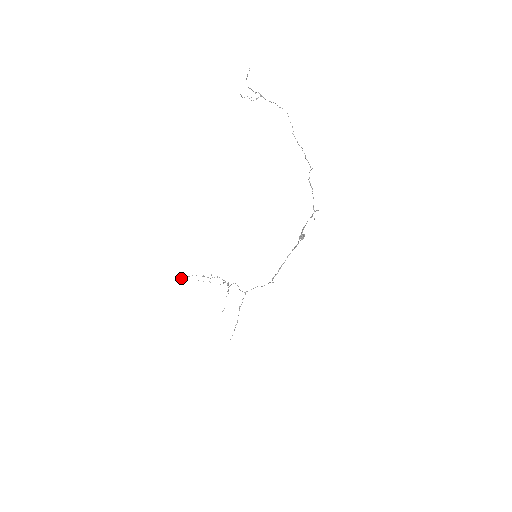
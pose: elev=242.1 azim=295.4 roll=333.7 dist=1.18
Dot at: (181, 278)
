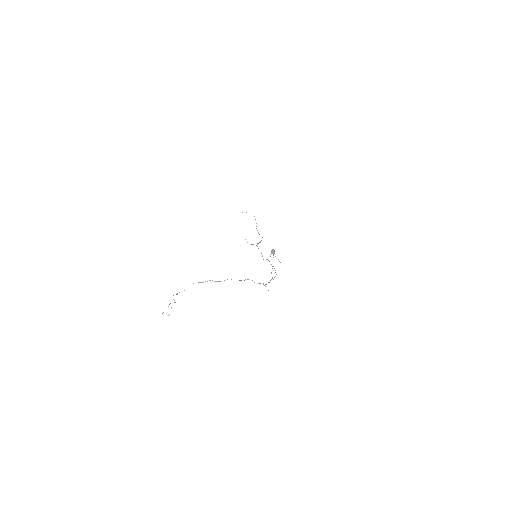
Dot at: occluded
